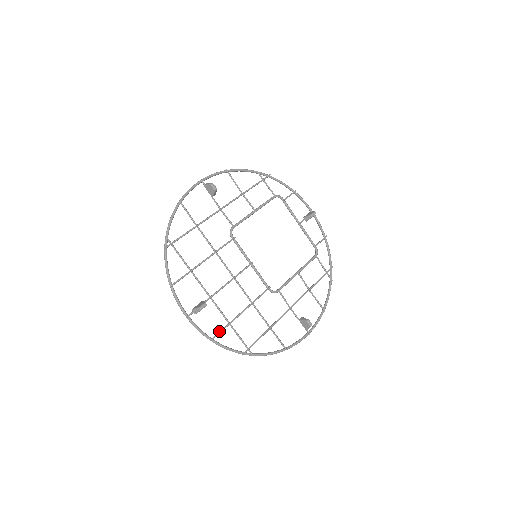
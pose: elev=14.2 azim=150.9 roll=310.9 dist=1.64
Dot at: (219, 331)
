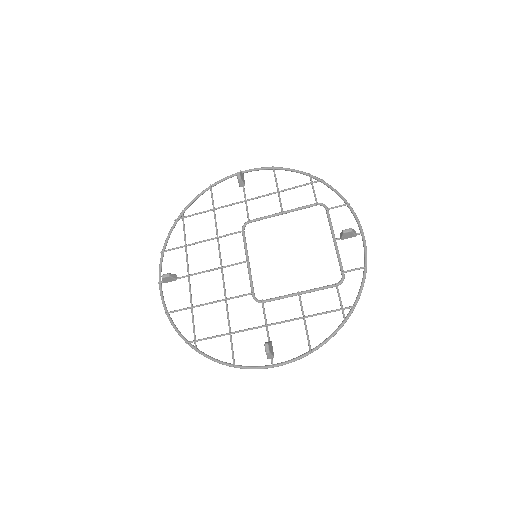
Dot at: occluded
